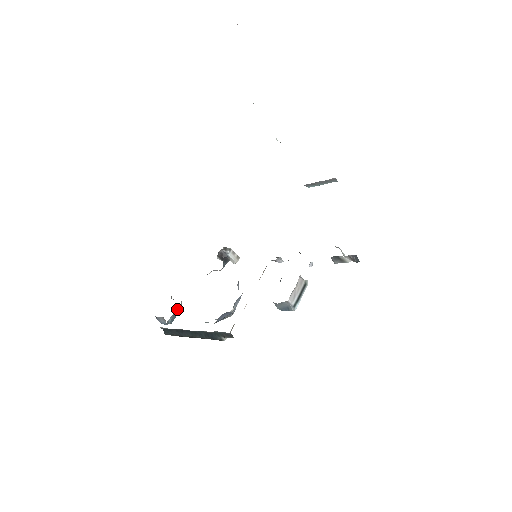
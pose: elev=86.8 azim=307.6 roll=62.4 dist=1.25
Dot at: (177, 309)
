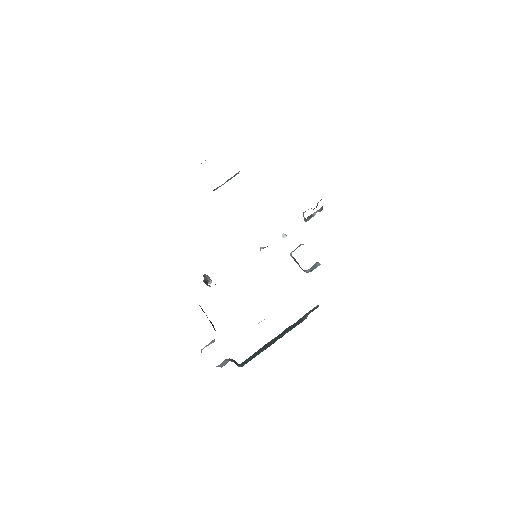
Dot at: occluded
